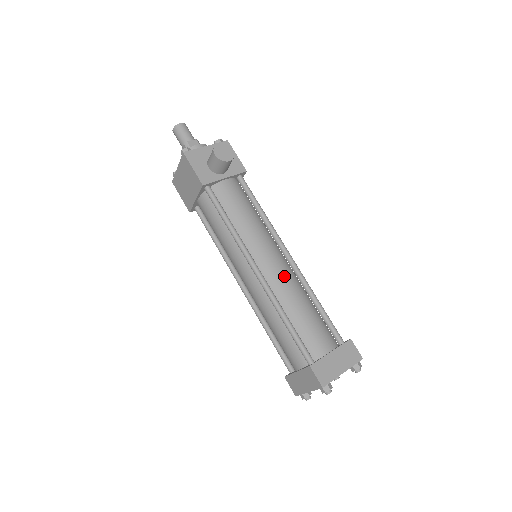
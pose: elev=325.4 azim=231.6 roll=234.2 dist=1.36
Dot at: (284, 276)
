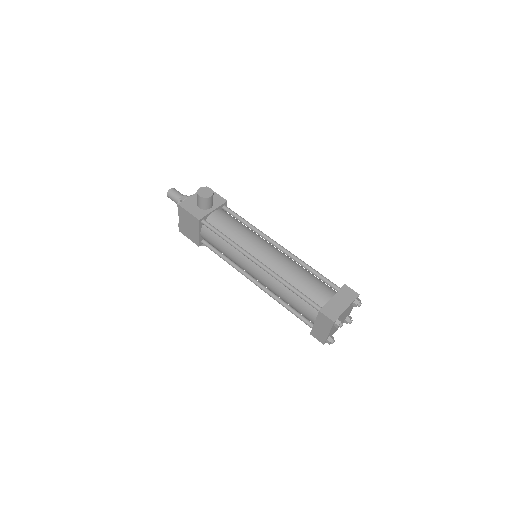
Dot at: (279, 259)
